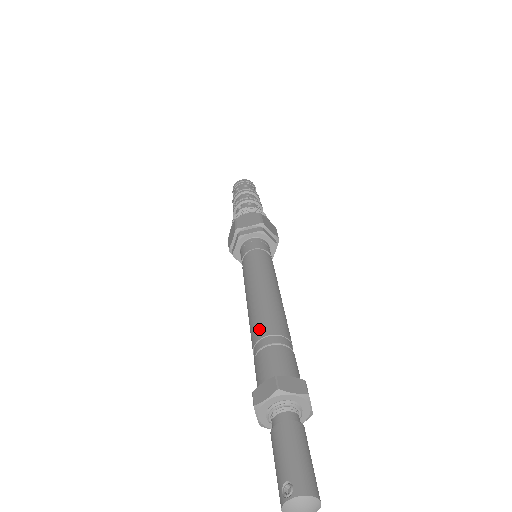
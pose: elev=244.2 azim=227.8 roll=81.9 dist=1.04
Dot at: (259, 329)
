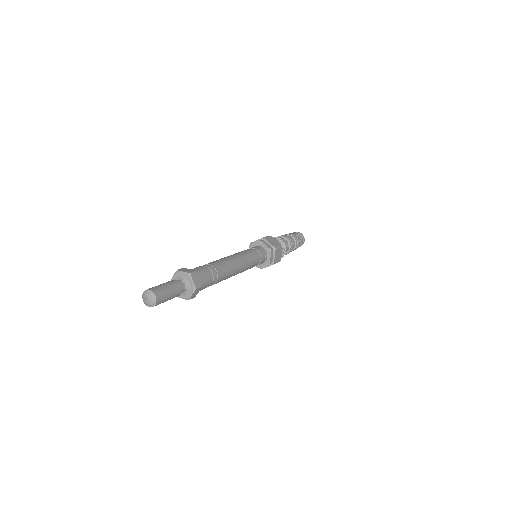
Dot at: occluded
